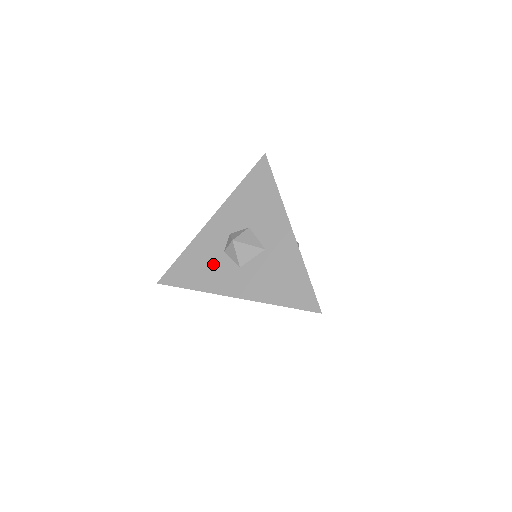
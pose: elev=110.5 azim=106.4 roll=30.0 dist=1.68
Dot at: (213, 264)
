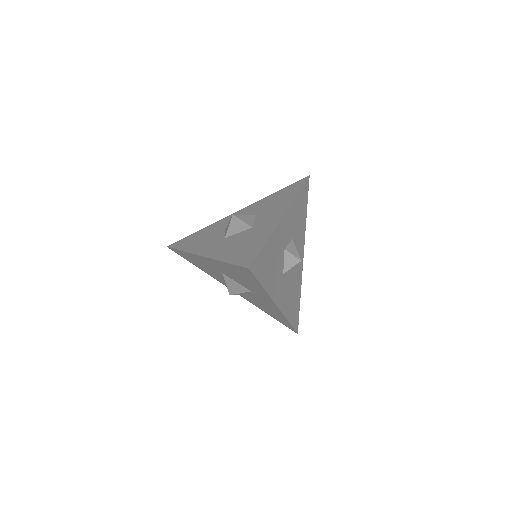
Dot at: (210, 236)
